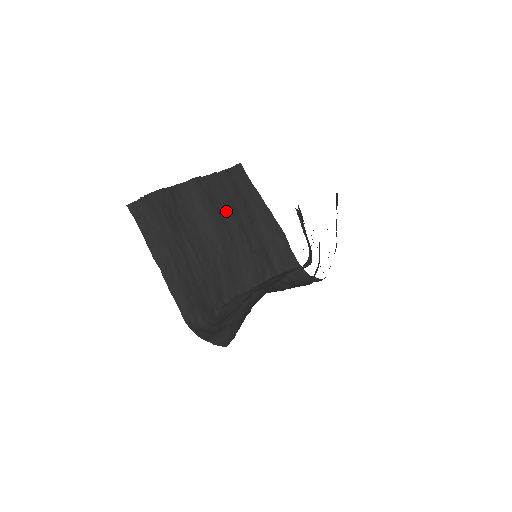
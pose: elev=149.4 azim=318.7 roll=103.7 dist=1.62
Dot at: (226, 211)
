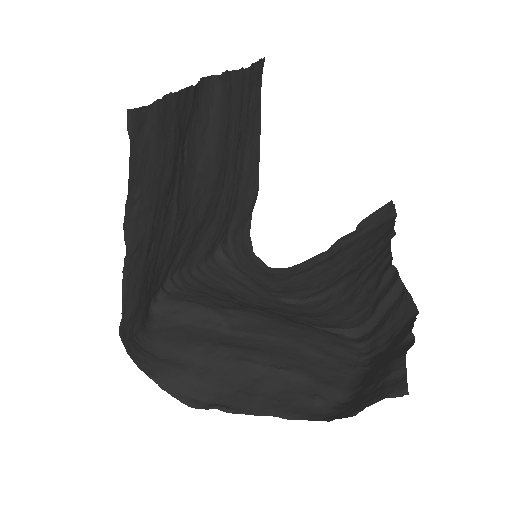
Dot at: (232, 149)
